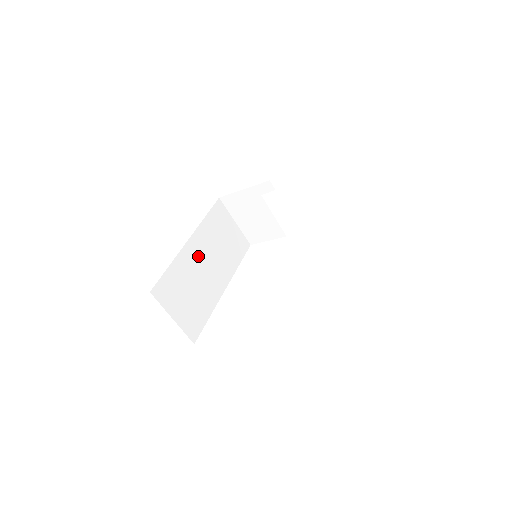
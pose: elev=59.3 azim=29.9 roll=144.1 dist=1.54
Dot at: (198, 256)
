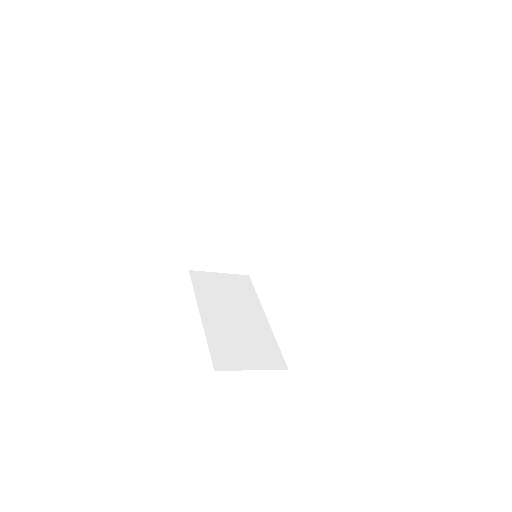
Dot at: (225, 214)
